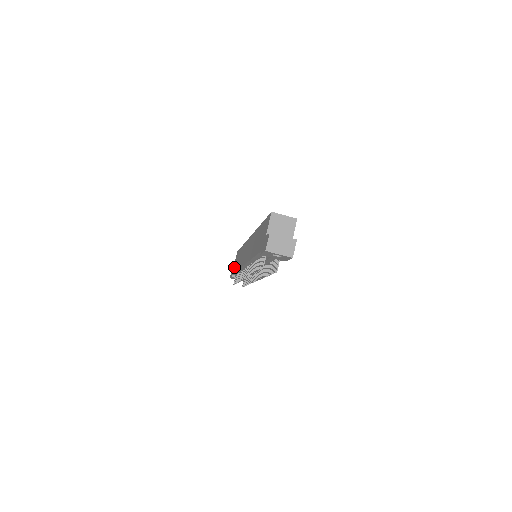
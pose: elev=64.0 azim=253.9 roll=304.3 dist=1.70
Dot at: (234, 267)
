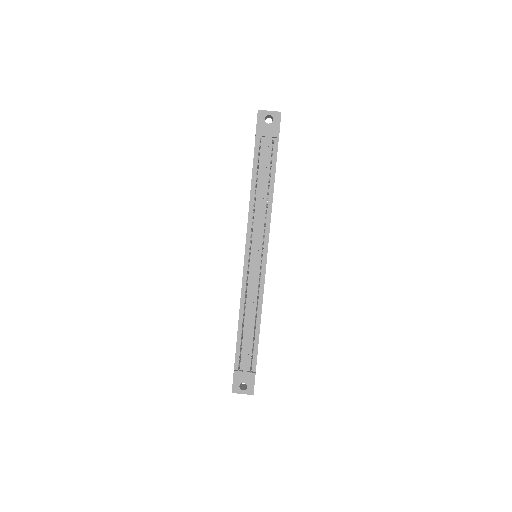
Dot at: occluded
